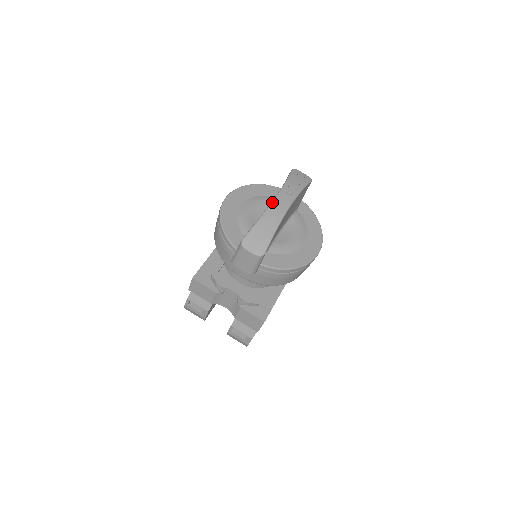
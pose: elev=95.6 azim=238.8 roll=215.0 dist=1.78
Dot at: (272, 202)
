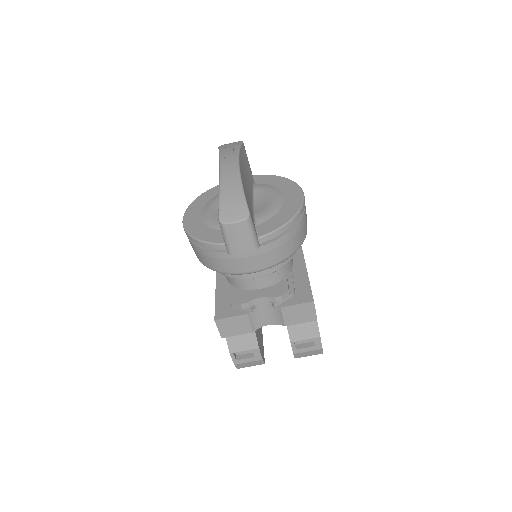
Dot at: (219, 173)
